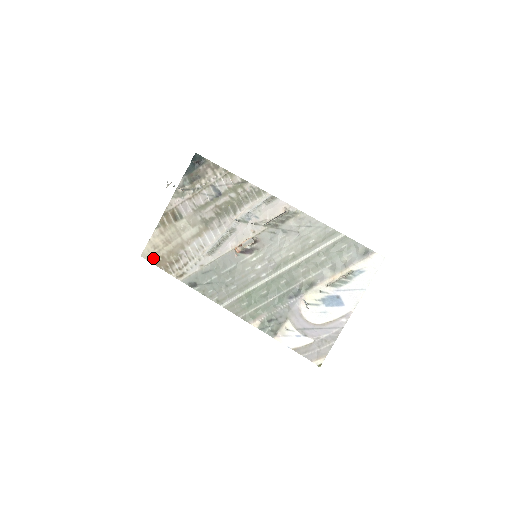
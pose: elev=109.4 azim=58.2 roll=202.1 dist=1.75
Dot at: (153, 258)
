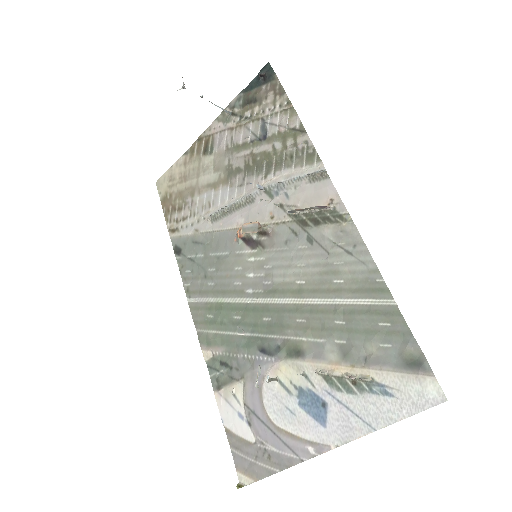
Dot at: (163, 192)
